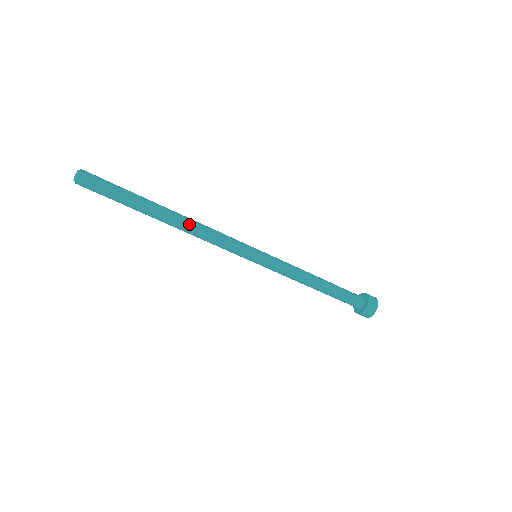
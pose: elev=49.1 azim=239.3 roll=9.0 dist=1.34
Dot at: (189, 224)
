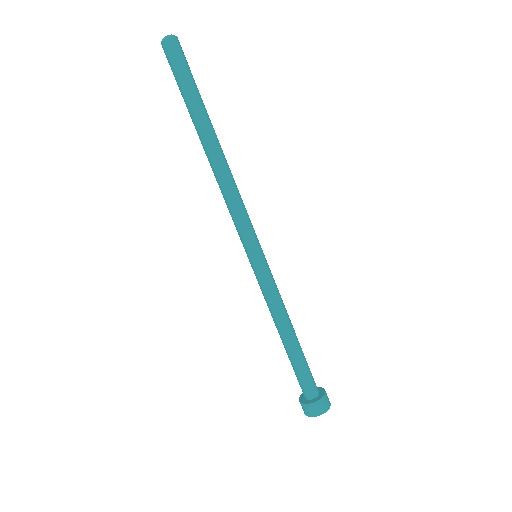
Dot at: occluded
